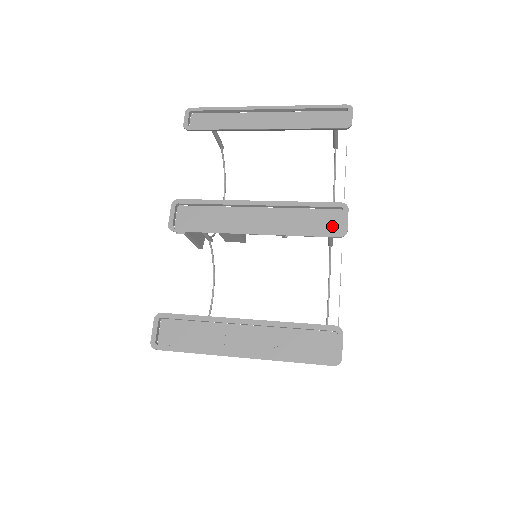
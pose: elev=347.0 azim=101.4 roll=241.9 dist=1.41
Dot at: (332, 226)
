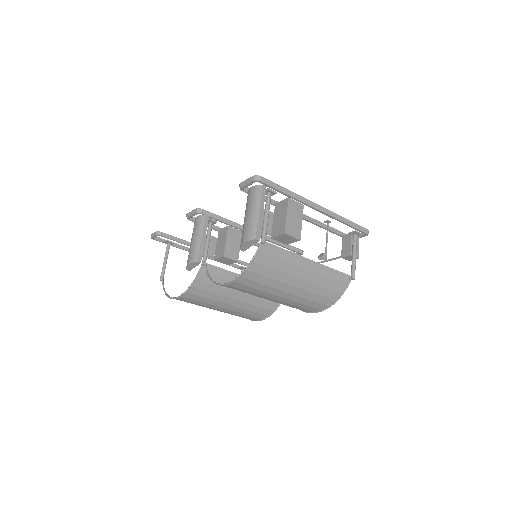
Dot at: occluded
